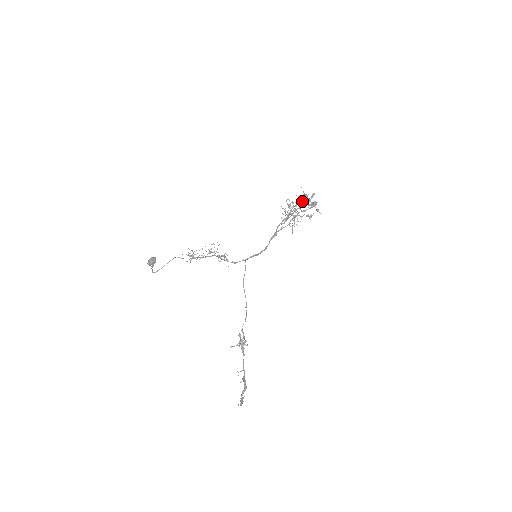
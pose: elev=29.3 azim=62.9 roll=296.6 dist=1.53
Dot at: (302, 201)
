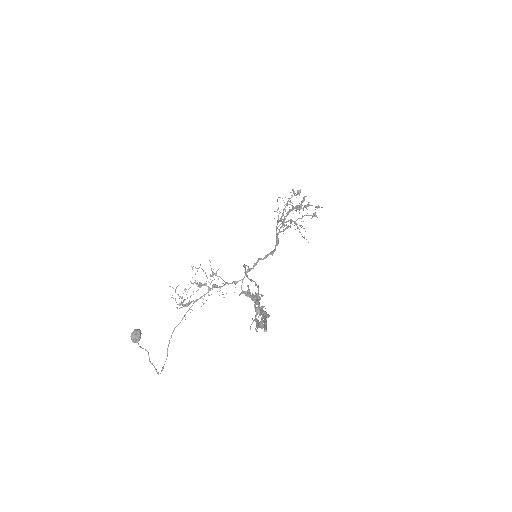
Dot at: (292, 209)
